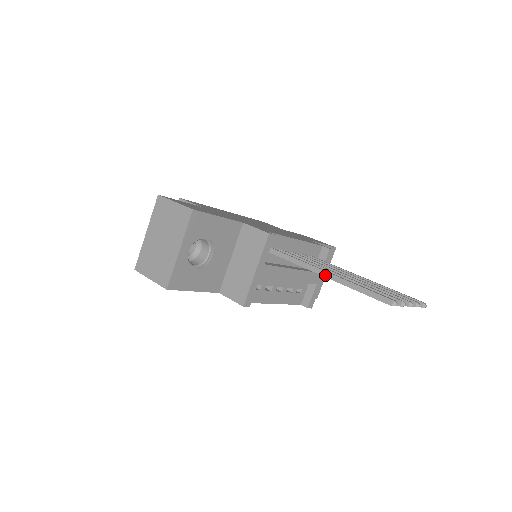
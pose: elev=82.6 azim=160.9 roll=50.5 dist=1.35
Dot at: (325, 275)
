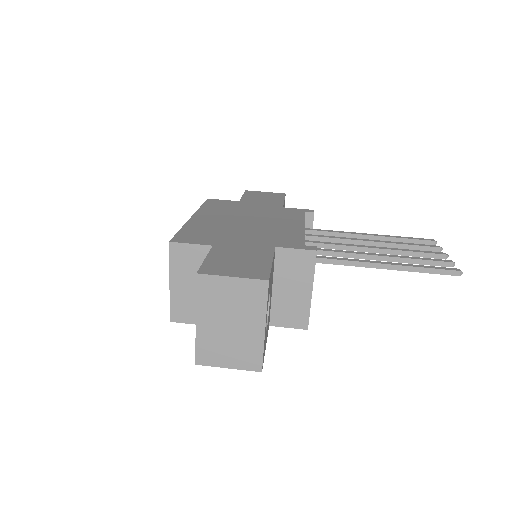
Dot at: (381, 267)
